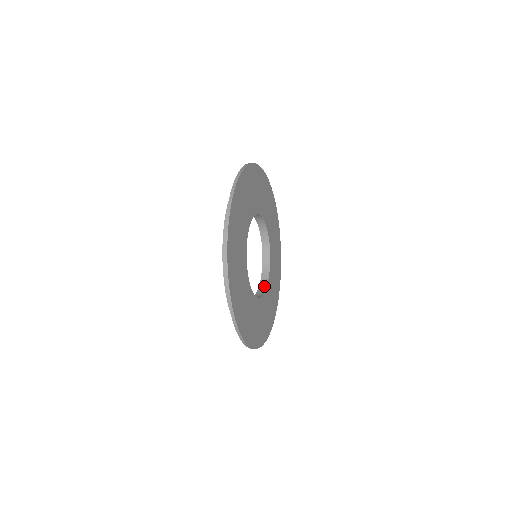
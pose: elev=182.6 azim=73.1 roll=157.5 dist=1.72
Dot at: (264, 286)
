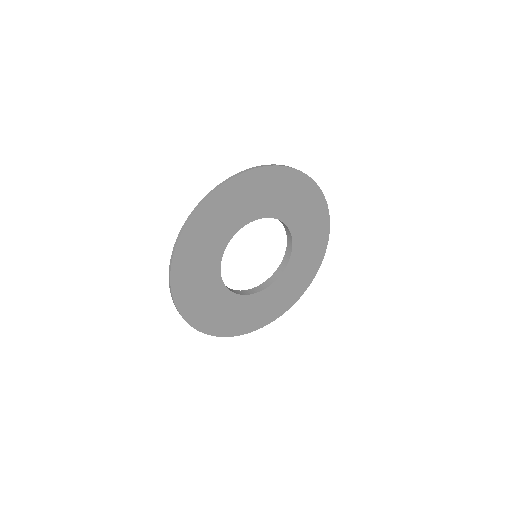
Dot at: (252, 292)
